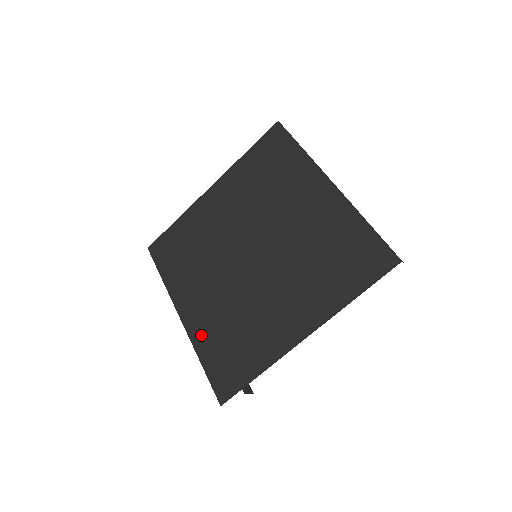
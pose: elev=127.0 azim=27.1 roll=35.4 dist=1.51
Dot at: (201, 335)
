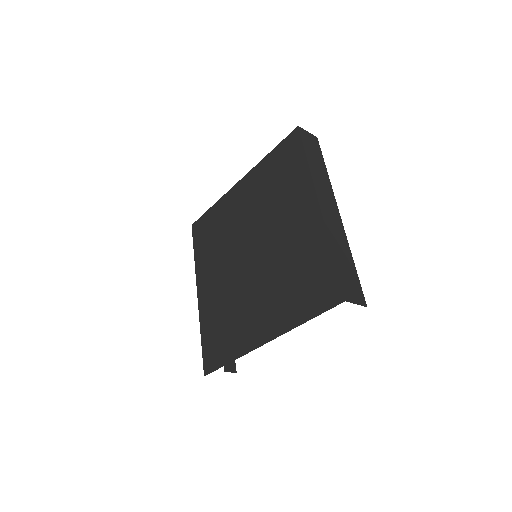
Dot at: (206, 314)
